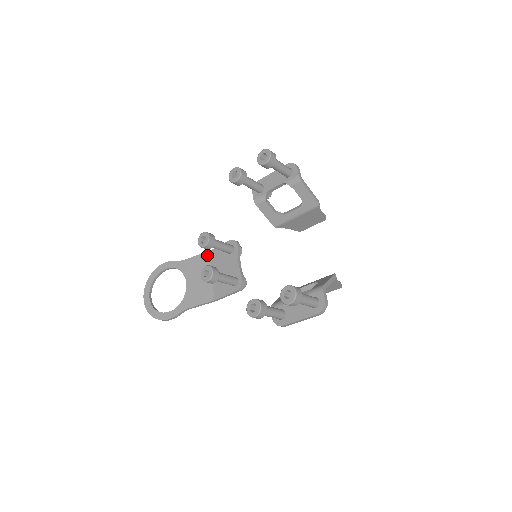
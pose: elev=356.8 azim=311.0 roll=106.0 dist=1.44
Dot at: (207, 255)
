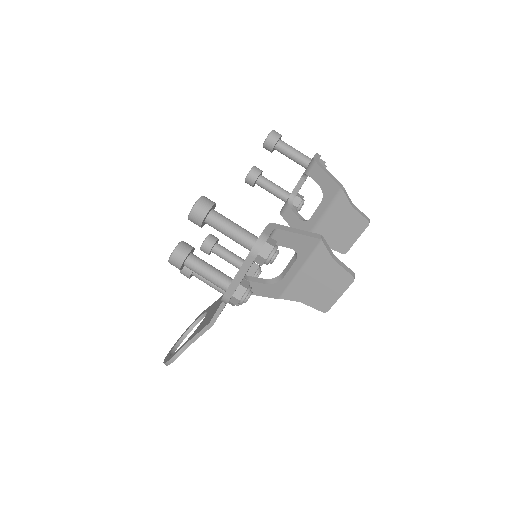
Dot at: occluded
